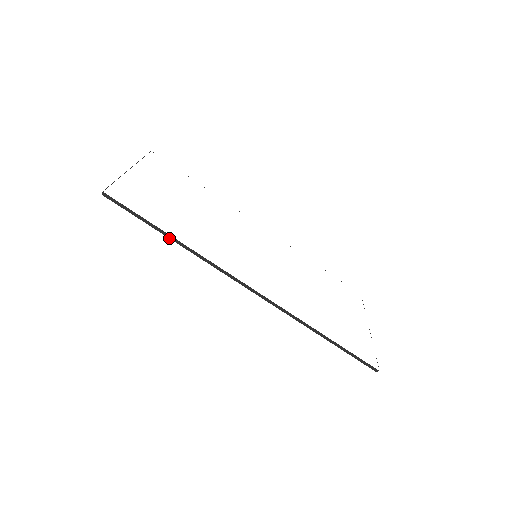
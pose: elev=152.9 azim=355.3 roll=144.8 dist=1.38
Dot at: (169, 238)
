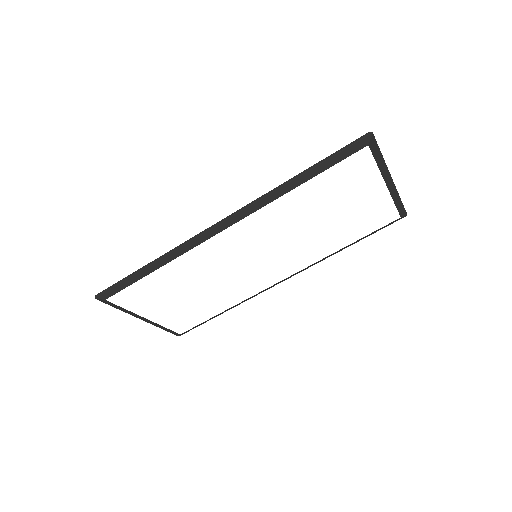
Dot at: (146, 267)
